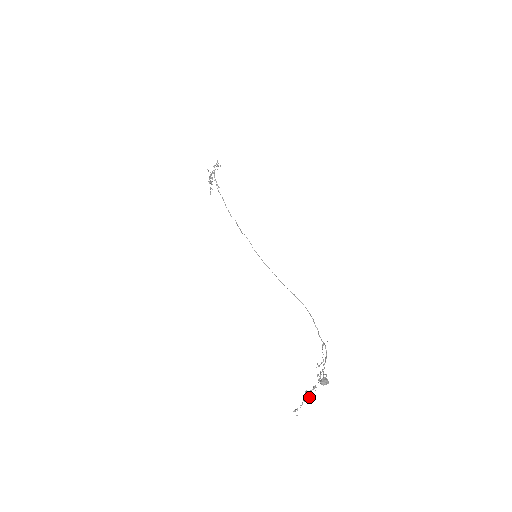
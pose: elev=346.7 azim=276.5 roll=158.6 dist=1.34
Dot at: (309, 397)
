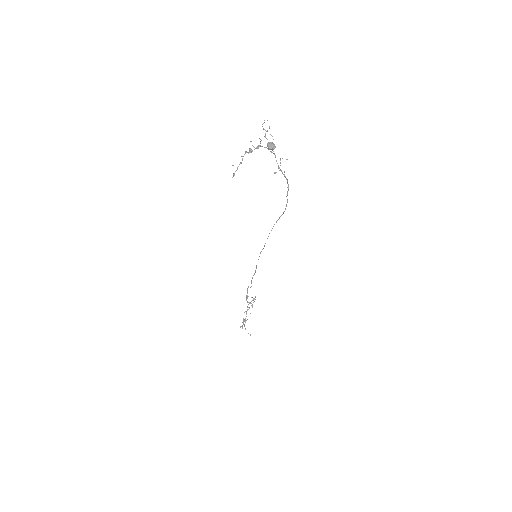
Dot at: occluded
